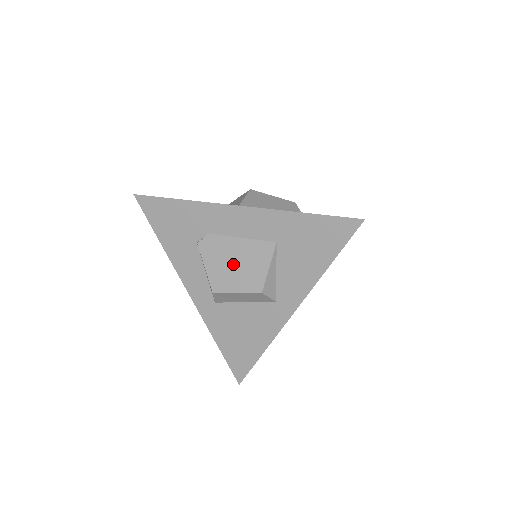
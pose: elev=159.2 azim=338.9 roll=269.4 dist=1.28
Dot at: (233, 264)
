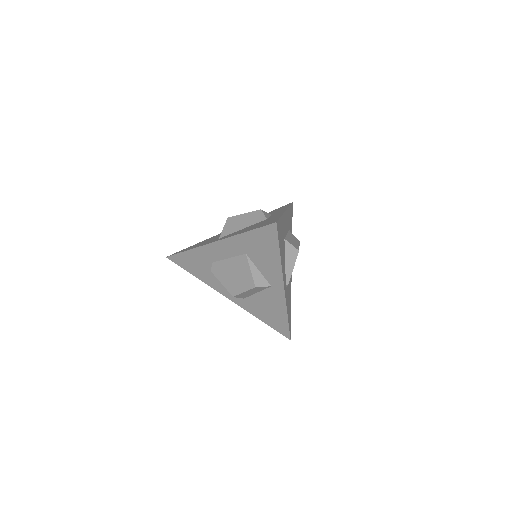
Dot at: (233, 276)
